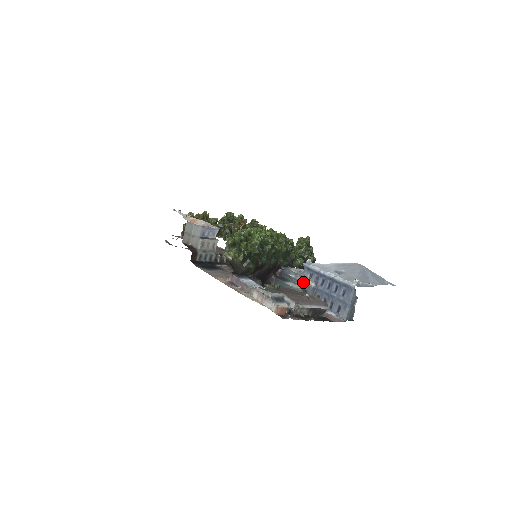
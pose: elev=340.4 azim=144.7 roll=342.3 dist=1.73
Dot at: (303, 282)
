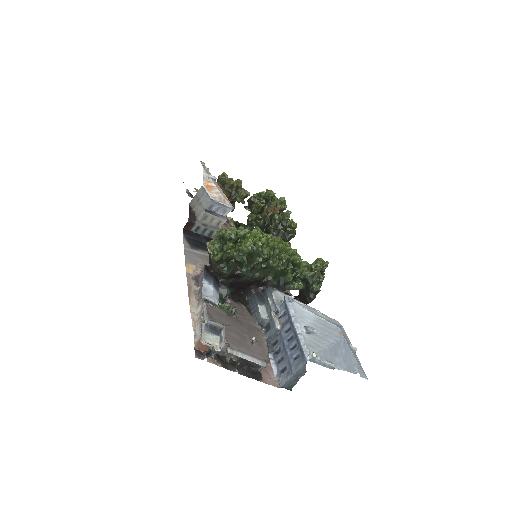
Dot at: (272, 316)
